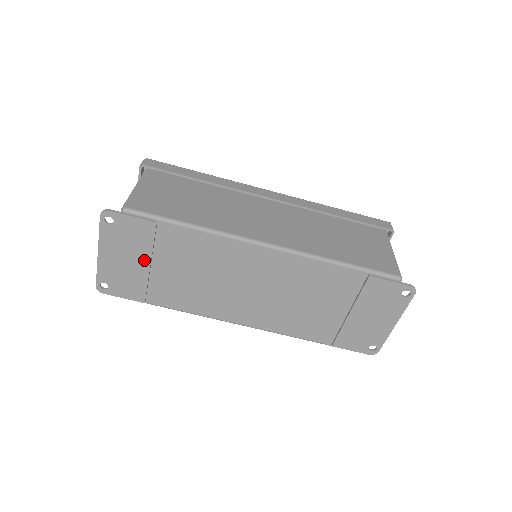
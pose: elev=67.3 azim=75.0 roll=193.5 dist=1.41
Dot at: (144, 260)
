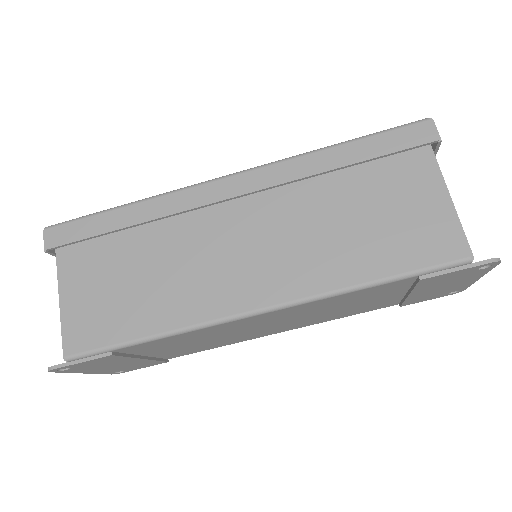
Dot at: (133, 360)
